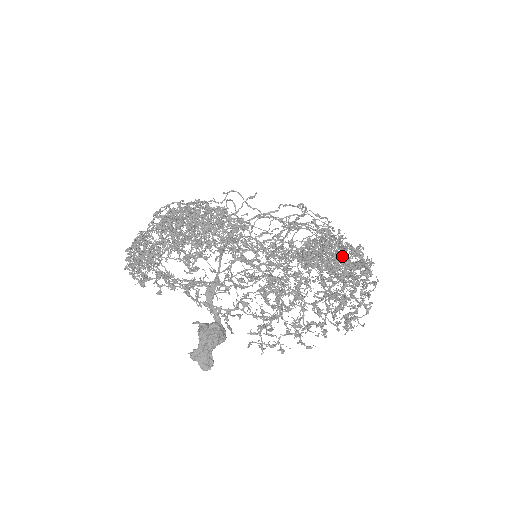
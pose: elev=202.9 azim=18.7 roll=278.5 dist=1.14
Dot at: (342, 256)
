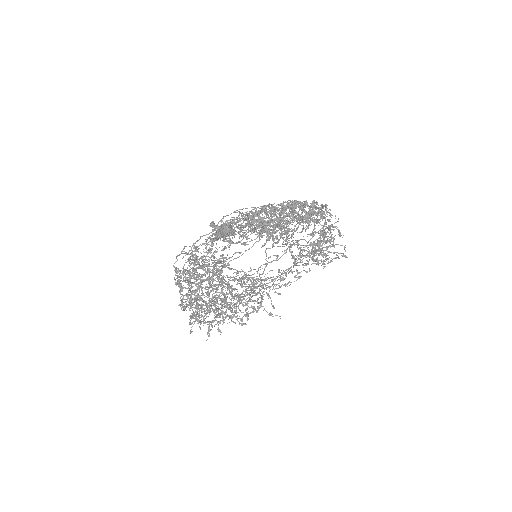
Dot at: occluded
